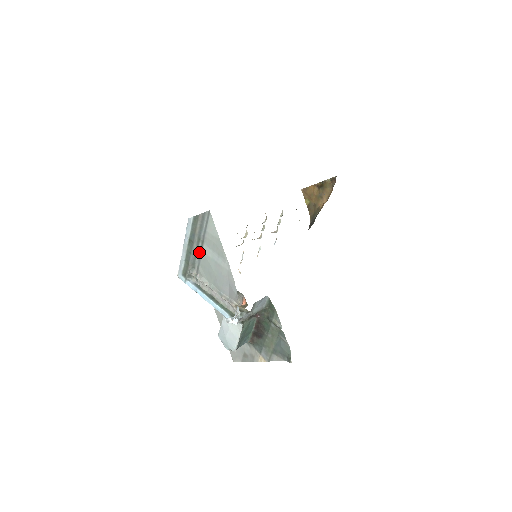
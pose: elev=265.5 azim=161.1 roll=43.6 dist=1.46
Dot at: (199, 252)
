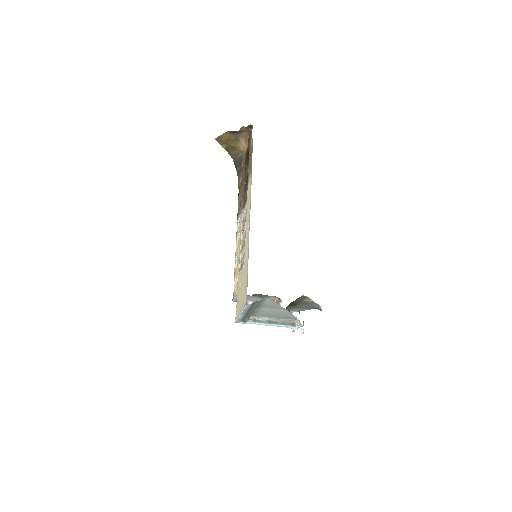
Dot at: (255, 310)
